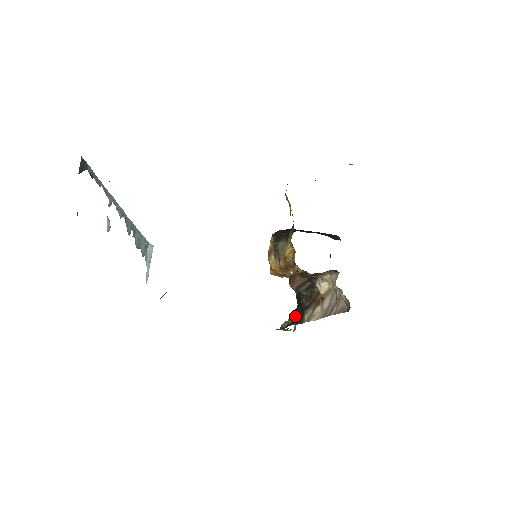
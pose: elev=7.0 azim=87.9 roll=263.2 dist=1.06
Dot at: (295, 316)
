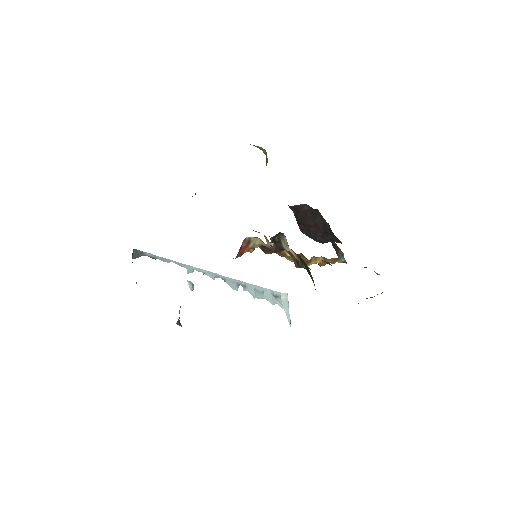
Dot at: occluded
